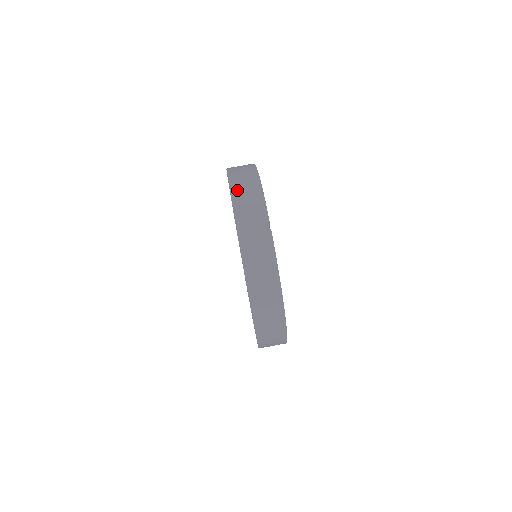
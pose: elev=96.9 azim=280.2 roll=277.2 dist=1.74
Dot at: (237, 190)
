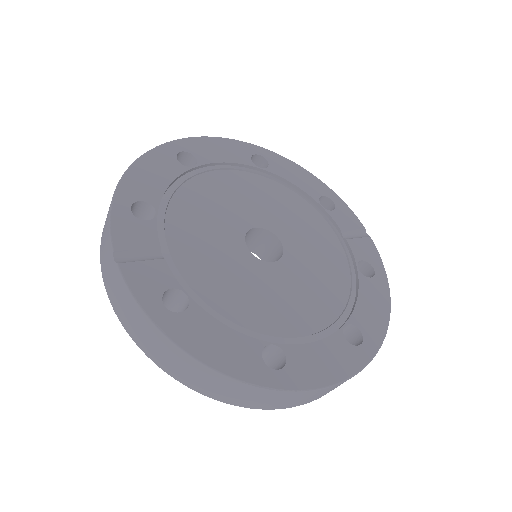
Dot at: occluded
